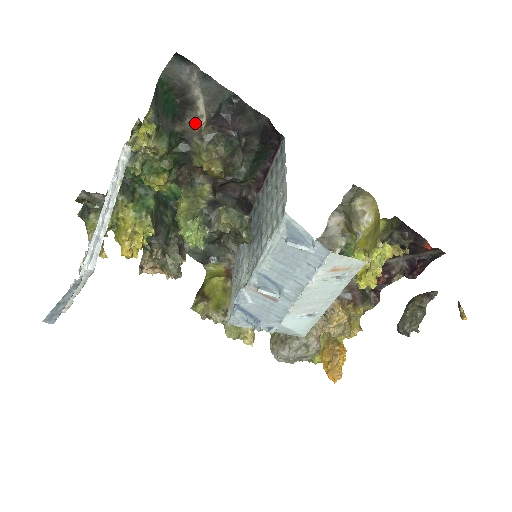
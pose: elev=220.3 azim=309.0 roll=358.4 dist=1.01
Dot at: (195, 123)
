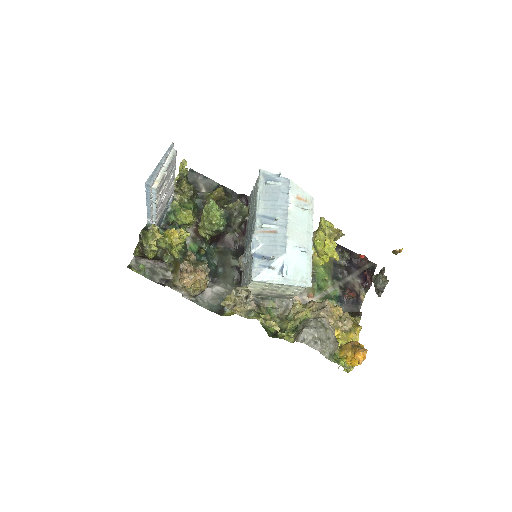
Dot at: occluded
